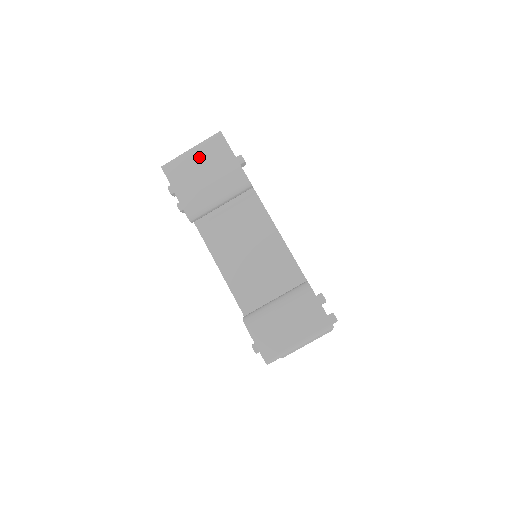
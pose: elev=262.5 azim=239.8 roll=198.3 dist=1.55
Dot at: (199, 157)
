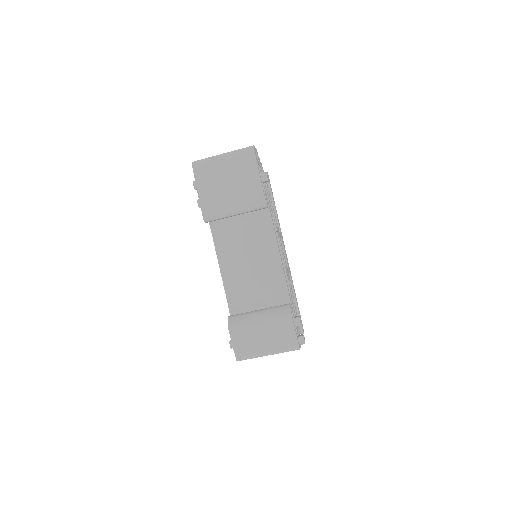
Dot at: (228, 165)
